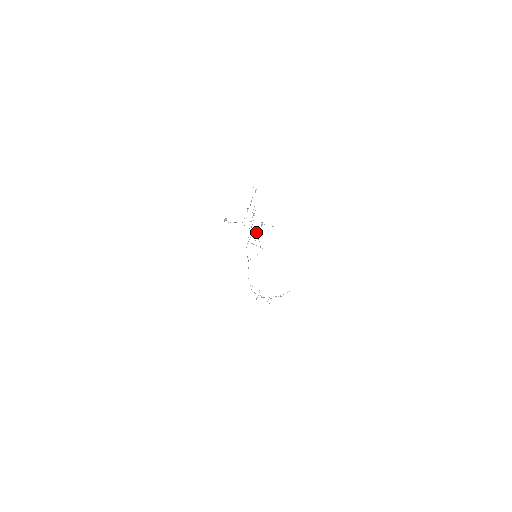
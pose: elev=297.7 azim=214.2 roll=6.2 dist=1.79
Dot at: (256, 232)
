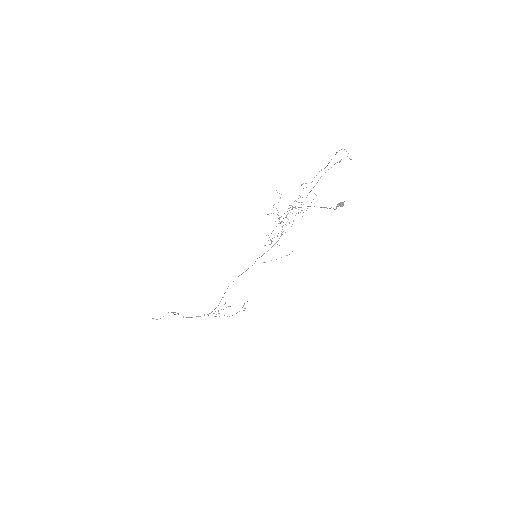
Dot at: occluded
